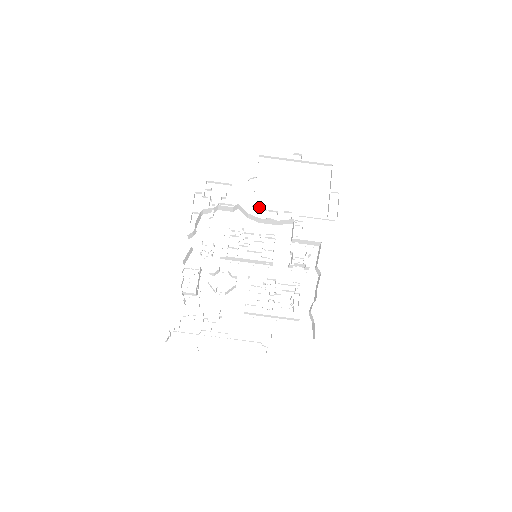
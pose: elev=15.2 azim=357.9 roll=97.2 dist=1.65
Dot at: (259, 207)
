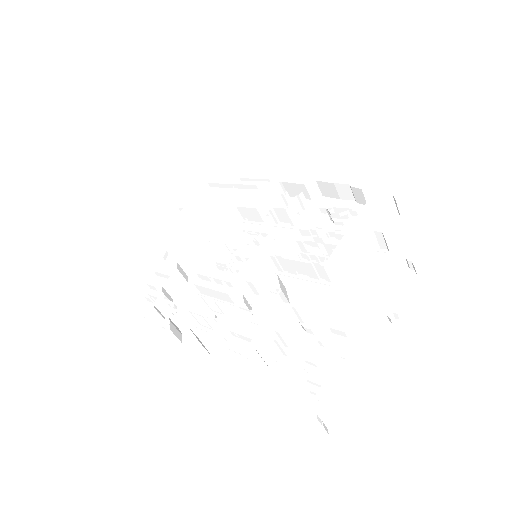
Dot at: occluded
